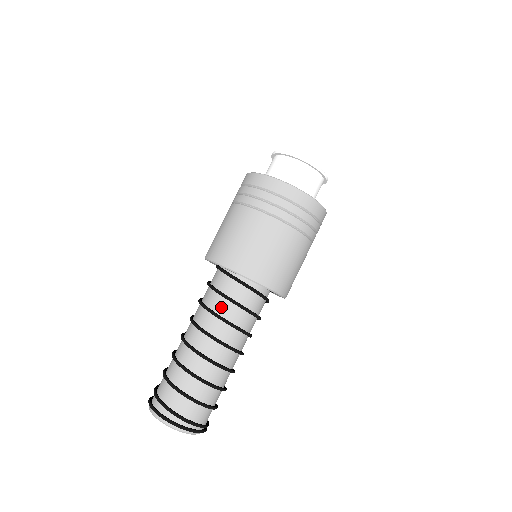
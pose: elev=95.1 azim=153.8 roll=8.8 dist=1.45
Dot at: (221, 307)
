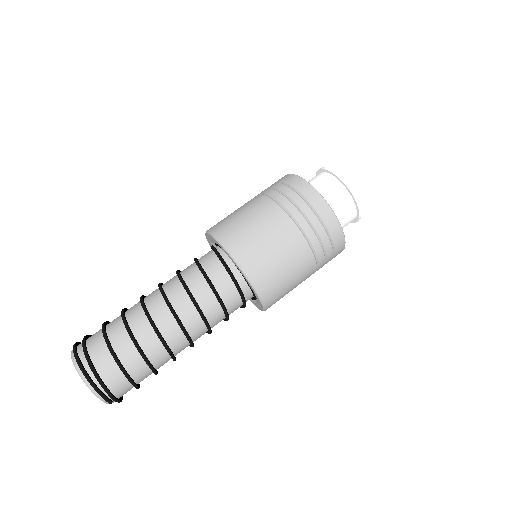
Dot at: (189, 273)
